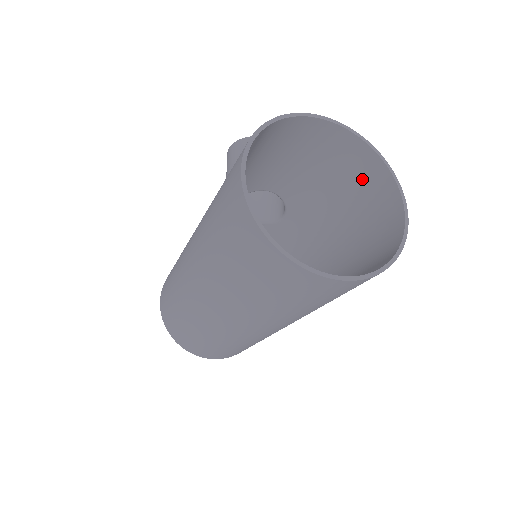
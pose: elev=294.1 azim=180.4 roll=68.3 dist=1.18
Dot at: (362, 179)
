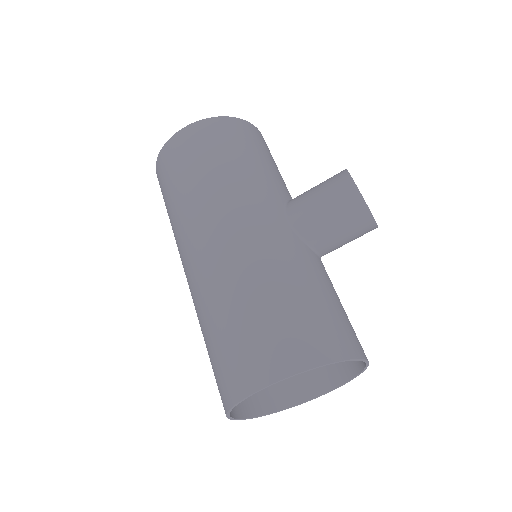
Dot at: occluded
